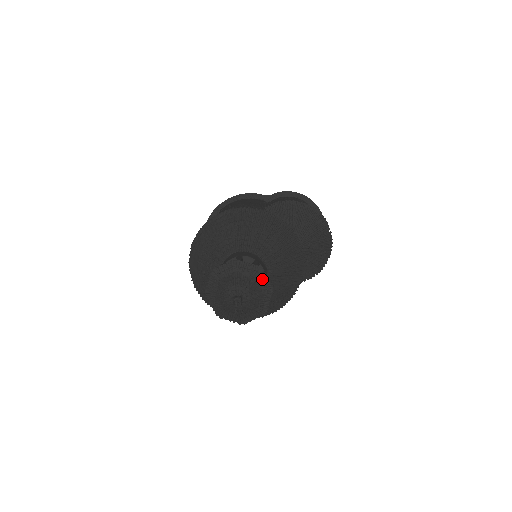
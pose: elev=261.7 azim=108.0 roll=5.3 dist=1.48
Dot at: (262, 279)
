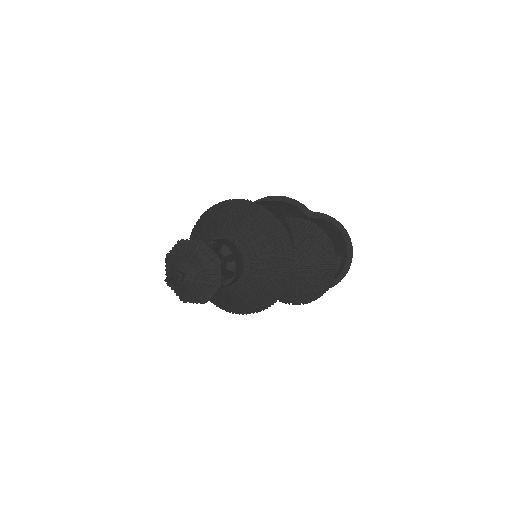
Dot at: (216, 271)
